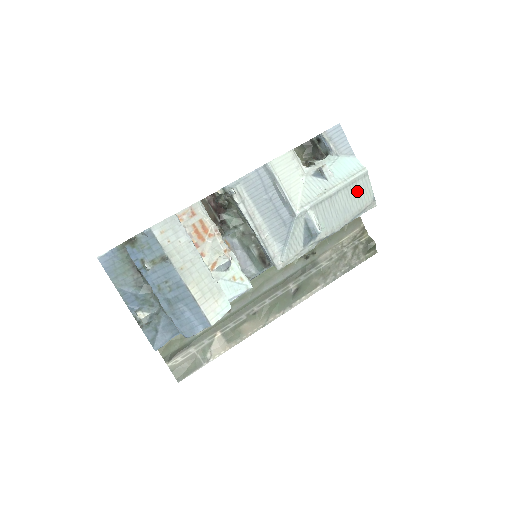
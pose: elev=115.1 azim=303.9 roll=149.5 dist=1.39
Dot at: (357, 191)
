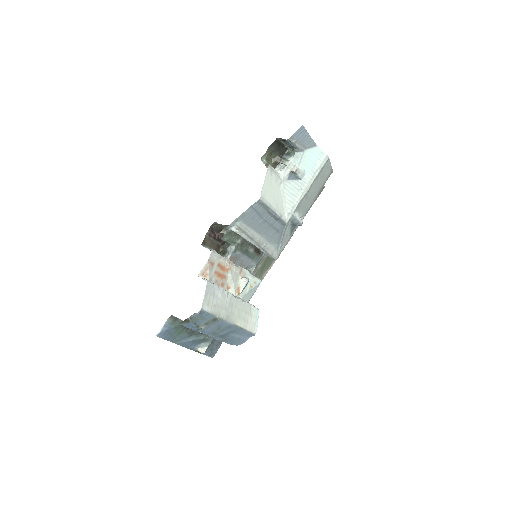
Dot at: (322, 175)
